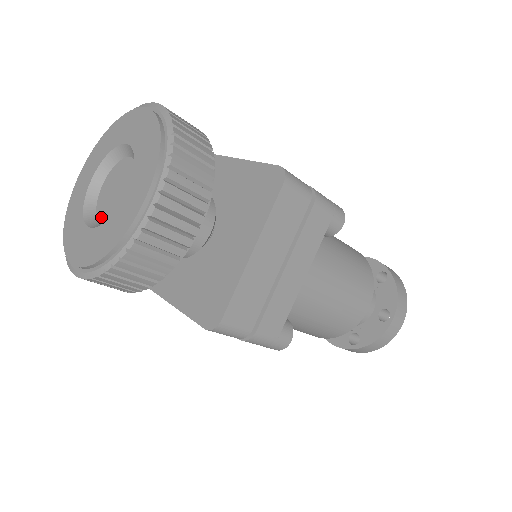
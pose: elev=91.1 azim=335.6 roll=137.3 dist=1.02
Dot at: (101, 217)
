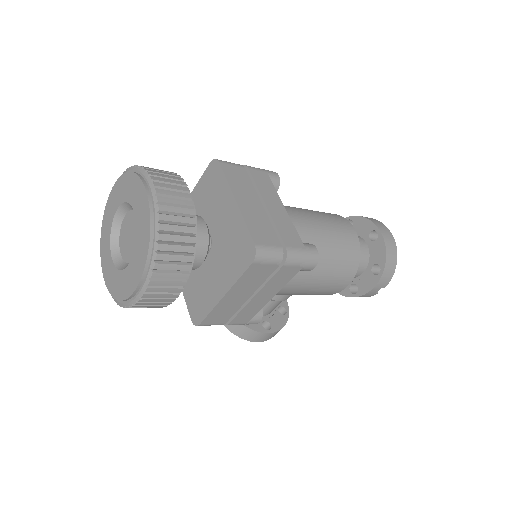
Dot at: occluded
